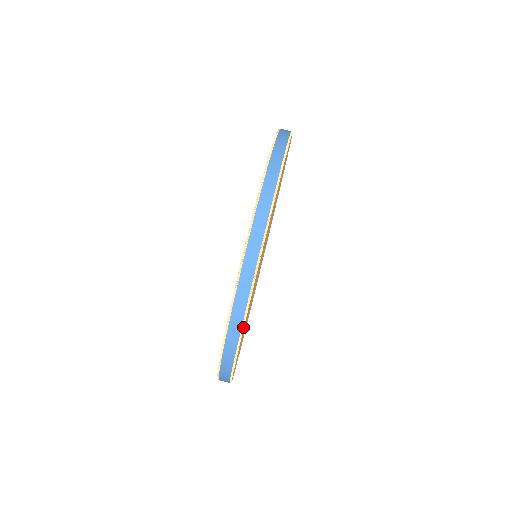
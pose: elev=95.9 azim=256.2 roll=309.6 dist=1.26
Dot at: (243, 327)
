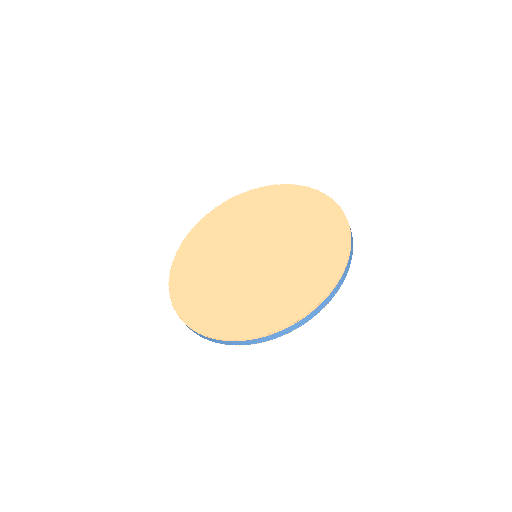
Dot at: occluded
